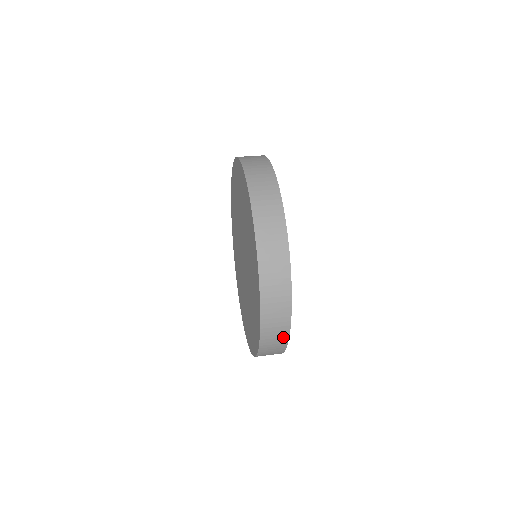
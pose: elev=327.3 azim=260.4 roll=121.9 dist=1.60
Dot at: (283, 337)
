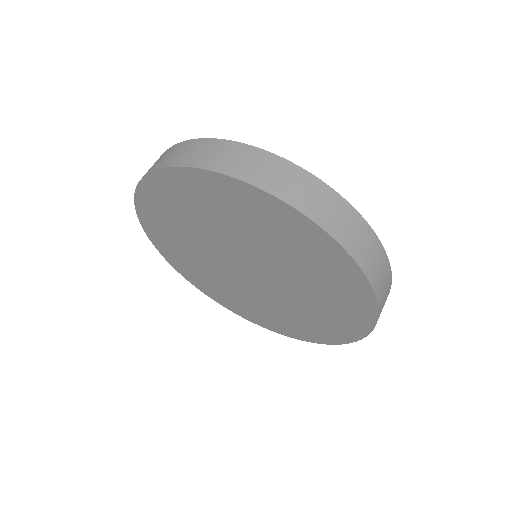
Dot at: (369, 236)
